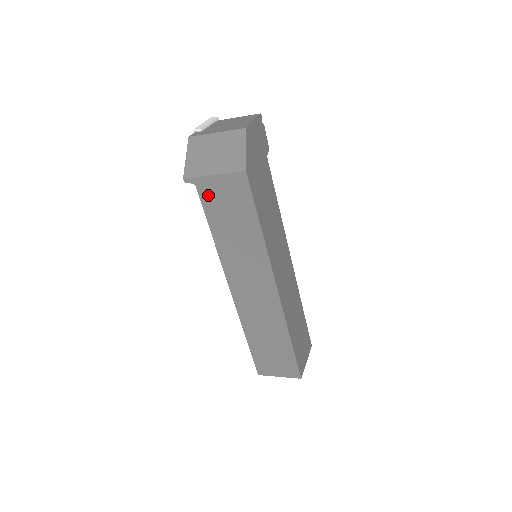
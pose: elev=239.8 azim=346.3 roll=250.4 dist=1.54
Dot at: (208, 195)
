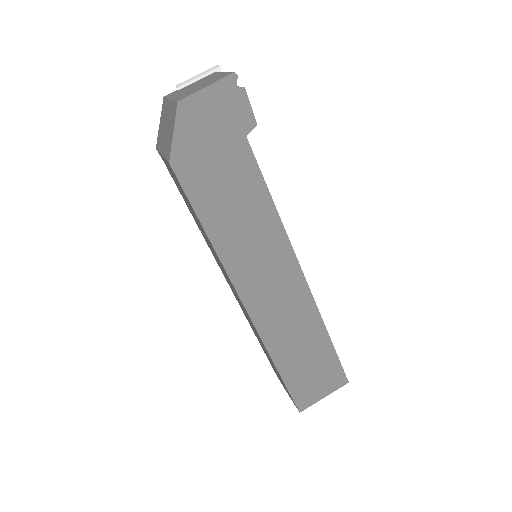
Dot at: occluded
